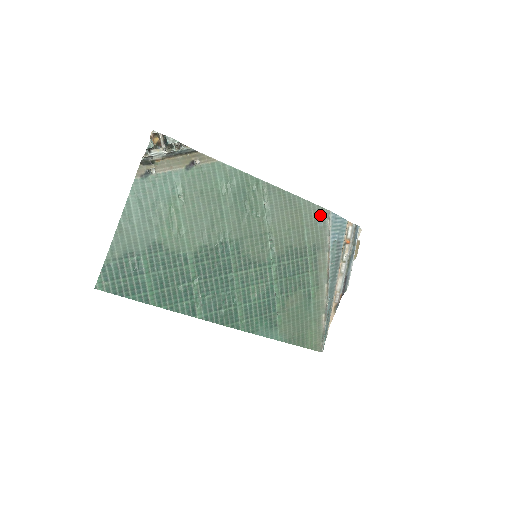
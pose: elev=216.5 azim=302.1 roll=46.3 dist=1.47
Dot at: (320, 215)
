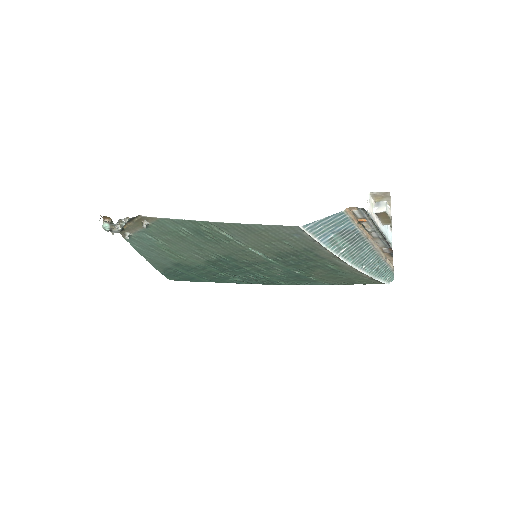
Dot at: (290, 231)
